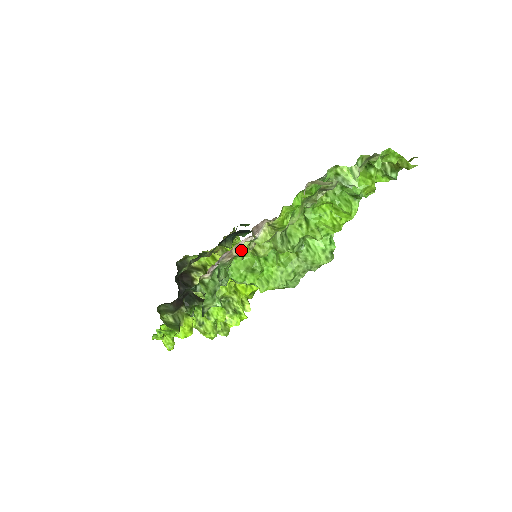
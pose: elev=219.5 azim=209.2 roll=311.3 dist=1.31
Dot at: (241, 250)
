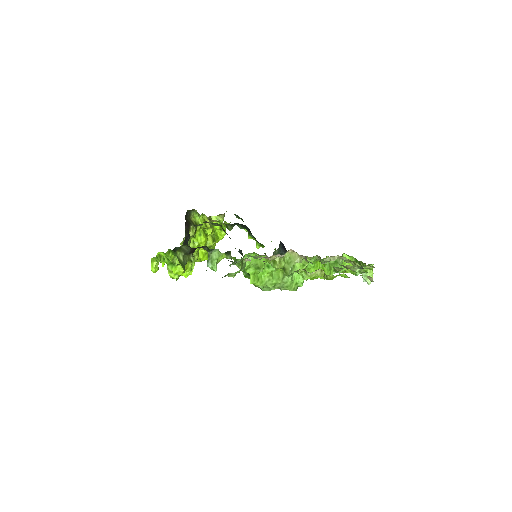
Dot at: (273, 258)
